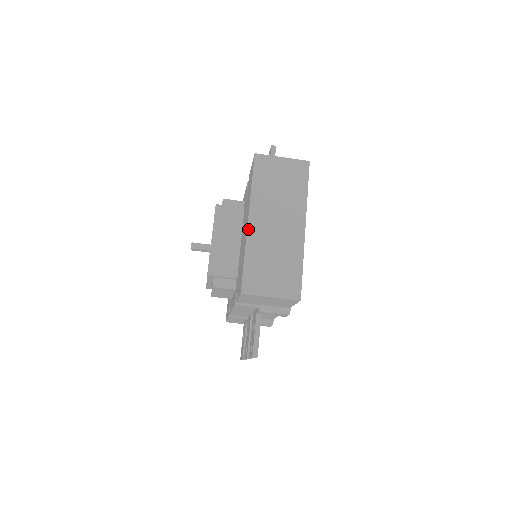
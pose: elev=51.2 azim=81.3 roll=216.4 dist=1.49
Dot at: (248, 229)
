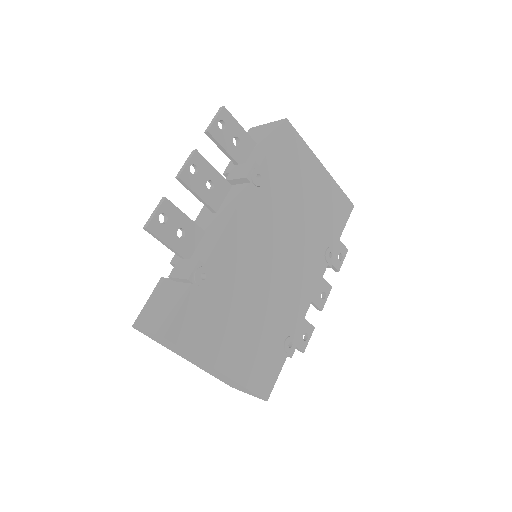
Dot at: occluded
